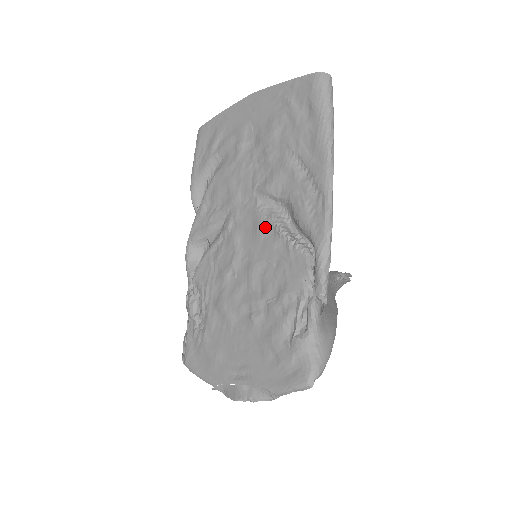
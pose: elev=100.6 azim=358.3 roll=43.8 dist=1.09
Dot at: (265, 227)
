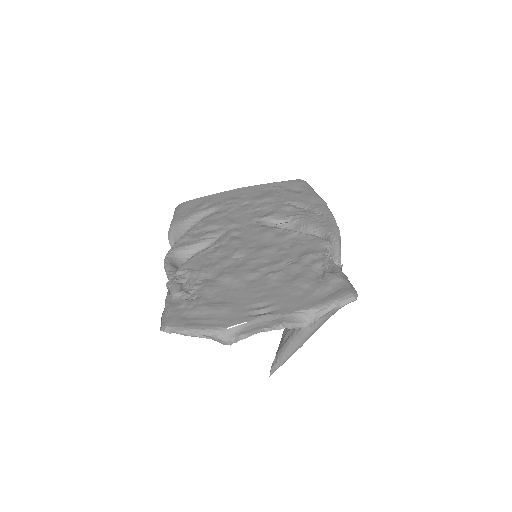
Dot at: (273, 231)
